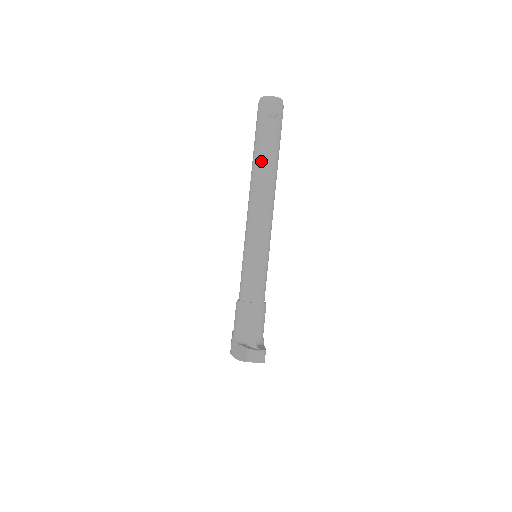
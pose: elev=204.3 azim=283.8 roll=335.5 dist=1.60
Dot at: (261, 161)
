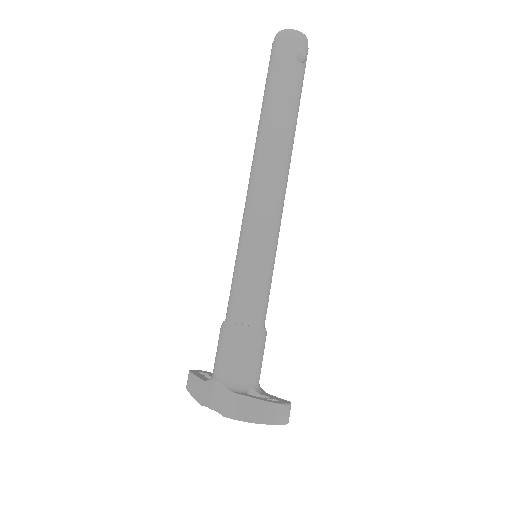
Dot at: (281, 117)
